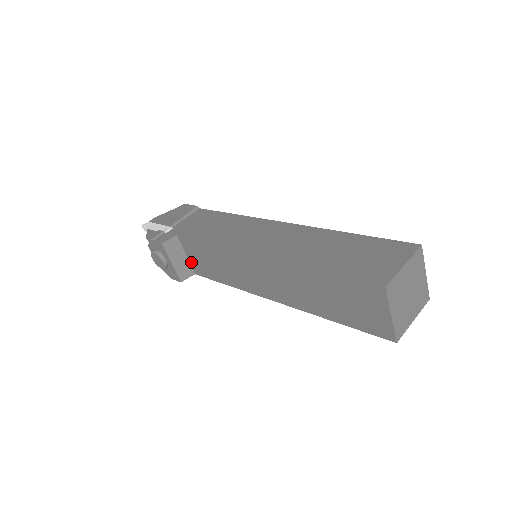
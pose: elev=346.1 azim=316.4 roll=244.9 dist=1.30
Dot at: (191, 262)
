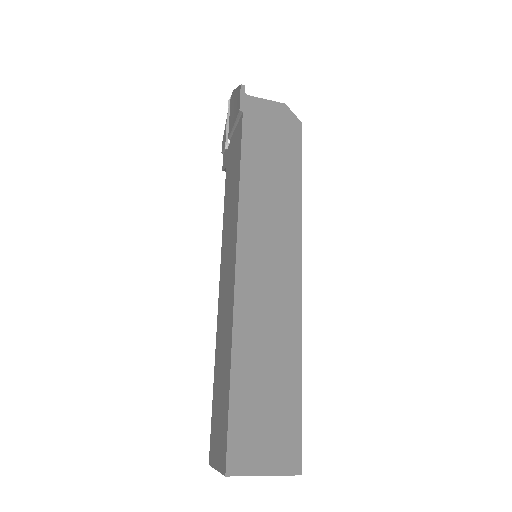
Dot at: occluded
